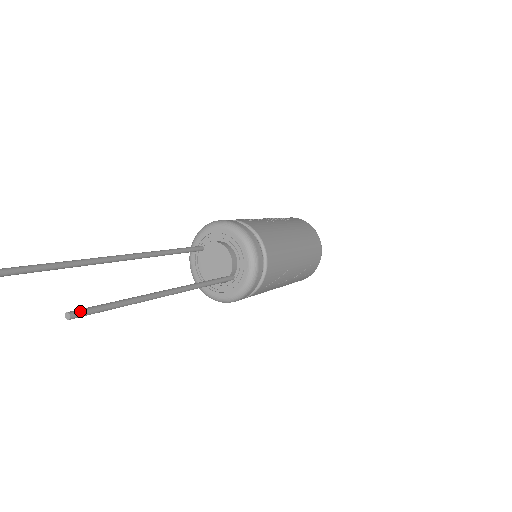
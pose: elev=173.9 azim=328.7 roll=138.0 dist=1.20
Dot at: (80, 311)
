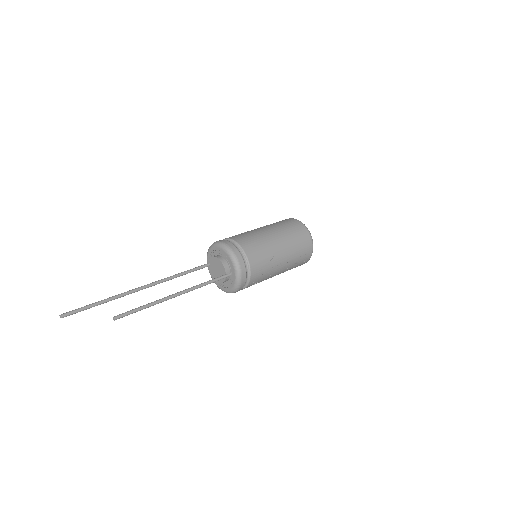
Dot at: (120, 315)
